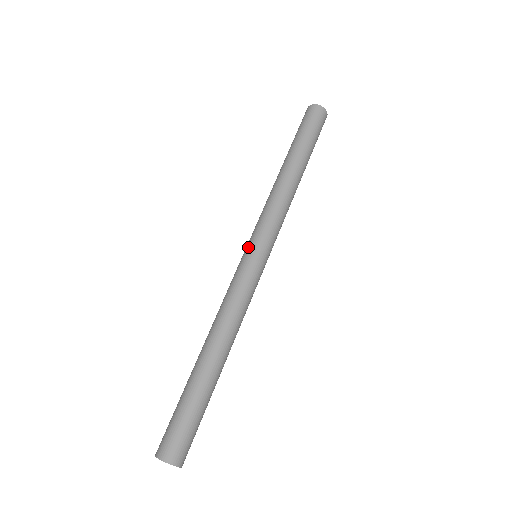
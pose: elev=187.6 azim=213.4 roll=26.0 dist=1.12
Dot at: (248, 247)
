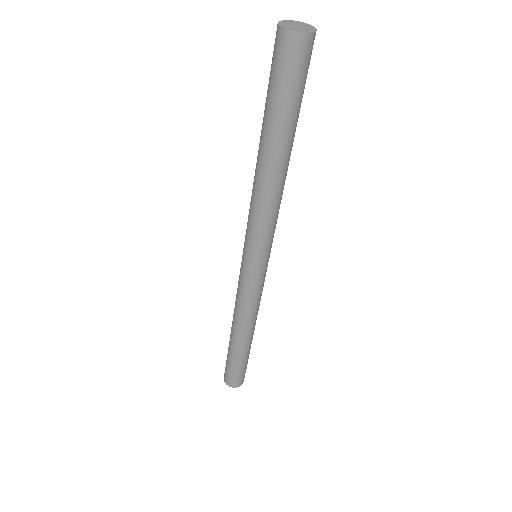
Dot at: (243, 255)
